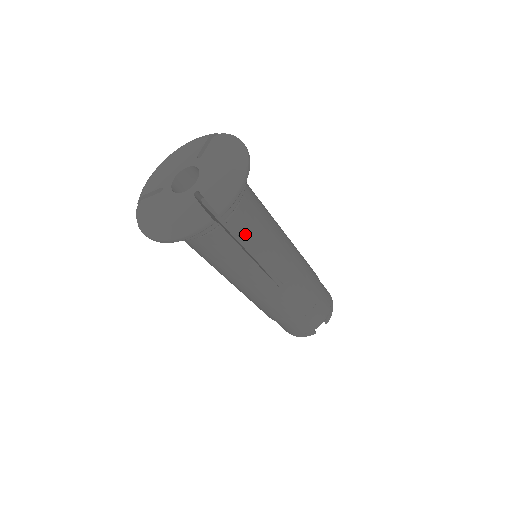
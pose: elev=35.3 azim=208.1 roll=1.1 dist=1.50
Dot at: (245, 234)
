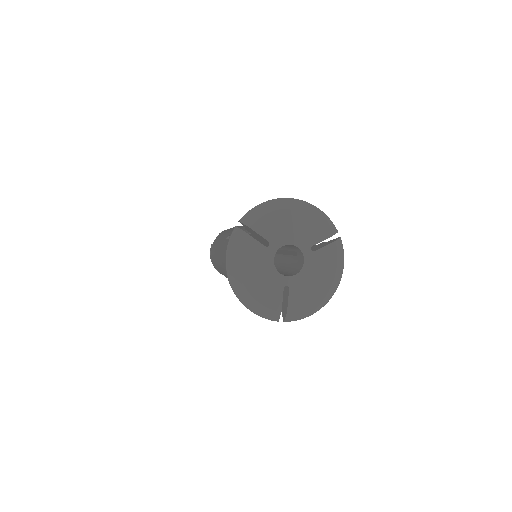
Dot at: occluded
